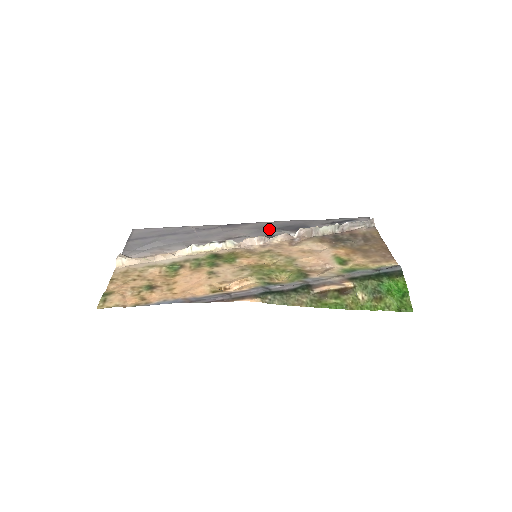
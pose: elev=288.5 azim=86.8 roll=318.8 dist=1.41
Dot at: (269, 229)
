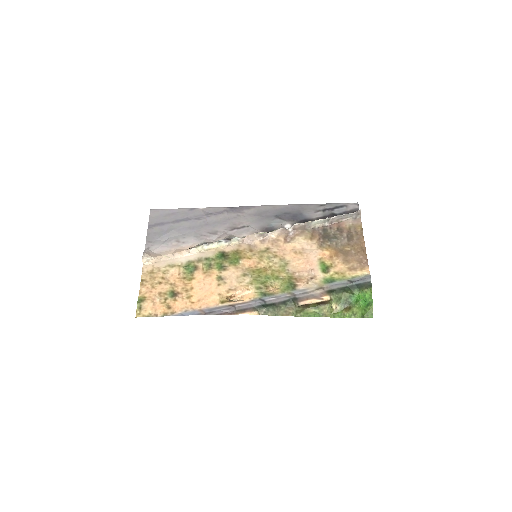
Dot at: (268, 217)
